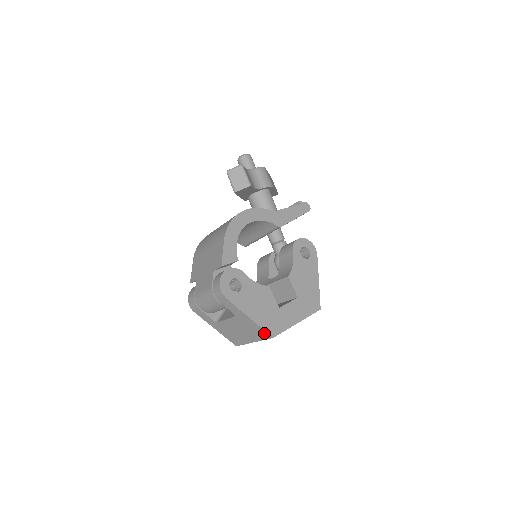
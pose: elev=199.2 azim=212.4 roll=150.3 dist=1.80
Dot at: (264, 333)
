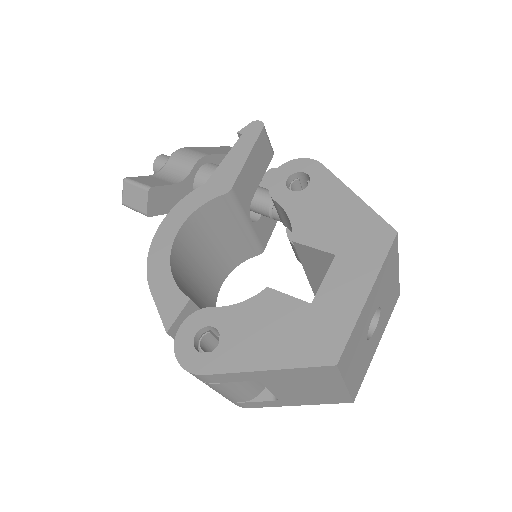
Dot at: (318, 370)
